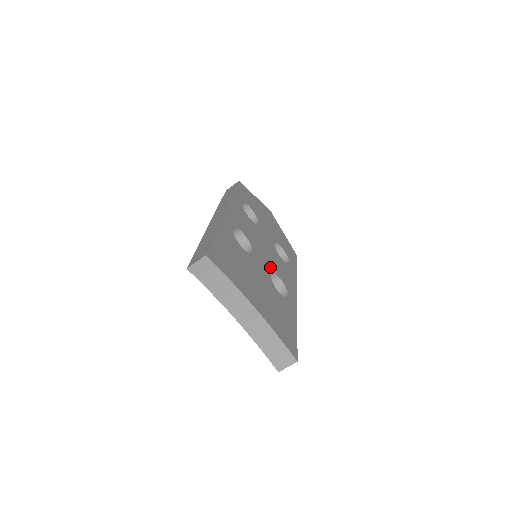
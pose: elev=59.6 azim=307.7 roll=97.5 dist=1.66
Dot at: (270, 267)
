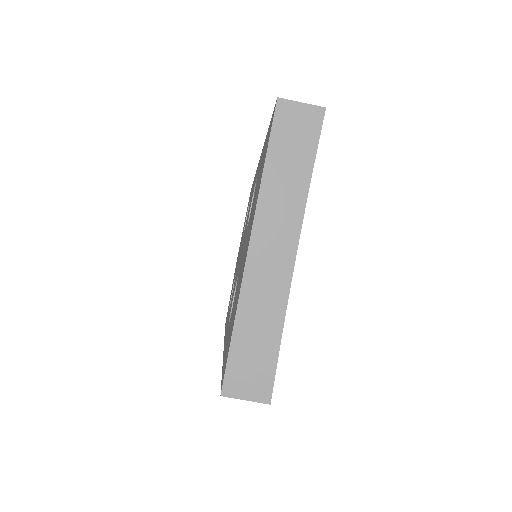
Dot at: occluded
